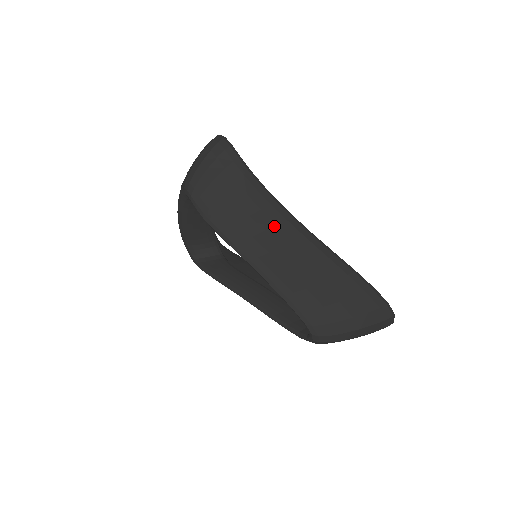
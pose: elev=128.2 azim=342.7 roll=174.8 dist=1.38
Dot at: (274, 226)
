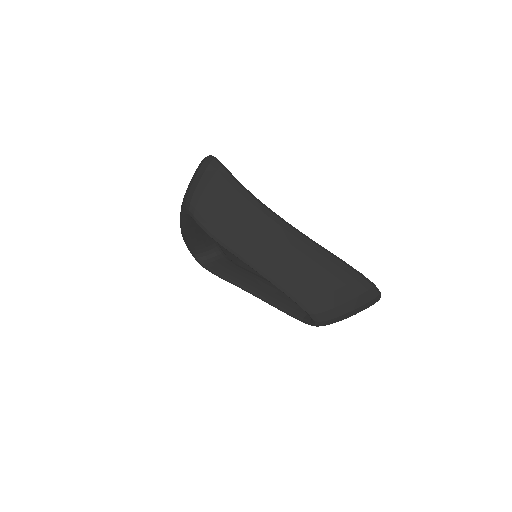
Dot at: (270, 233)
